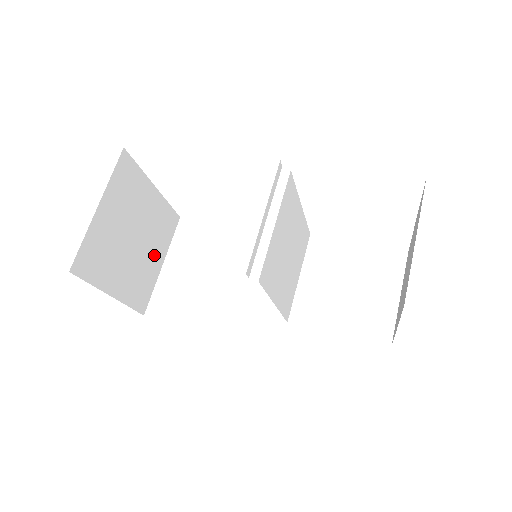
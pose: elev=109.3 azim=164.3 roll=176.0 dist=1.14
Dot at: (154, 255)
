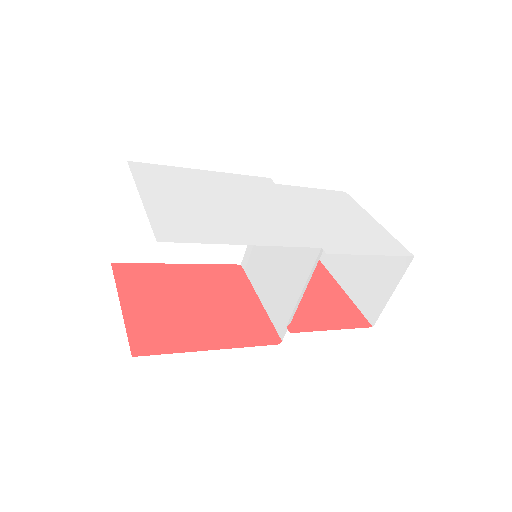
Dot at: occluded
